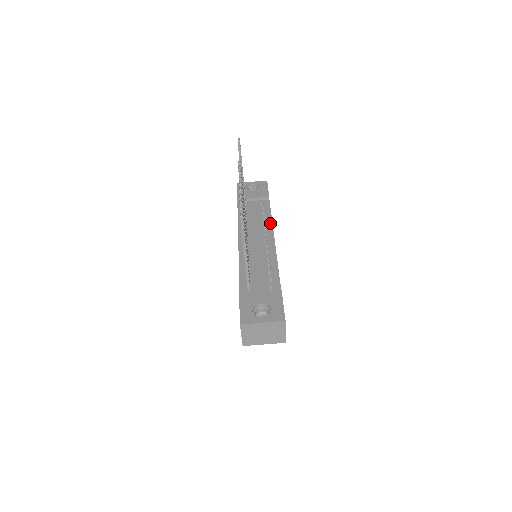
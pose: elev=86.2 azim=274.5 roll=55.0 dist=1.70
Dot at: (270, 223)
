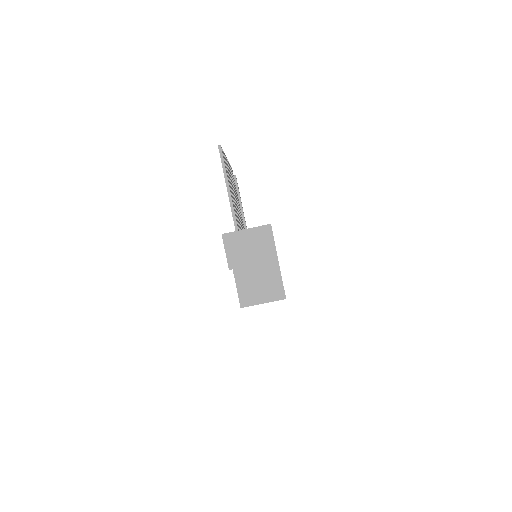
Dot at: occluded
